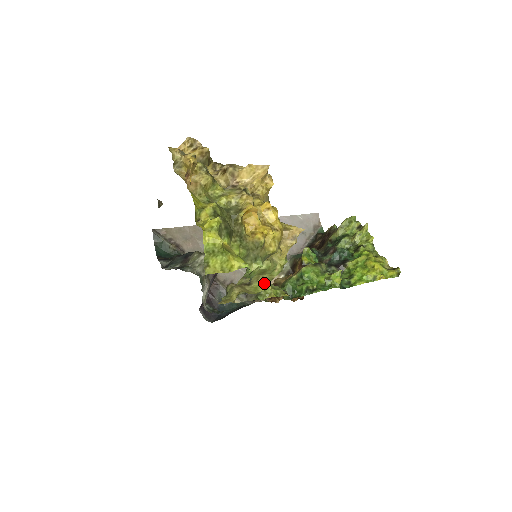
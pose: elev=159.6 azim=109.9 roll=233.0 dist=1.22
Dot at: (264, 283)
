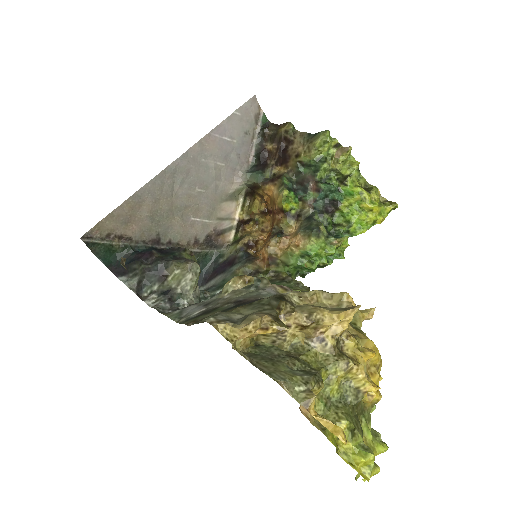
Dot at: occluded
